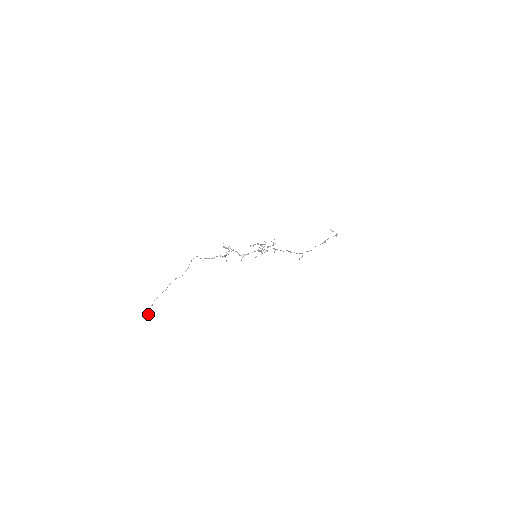
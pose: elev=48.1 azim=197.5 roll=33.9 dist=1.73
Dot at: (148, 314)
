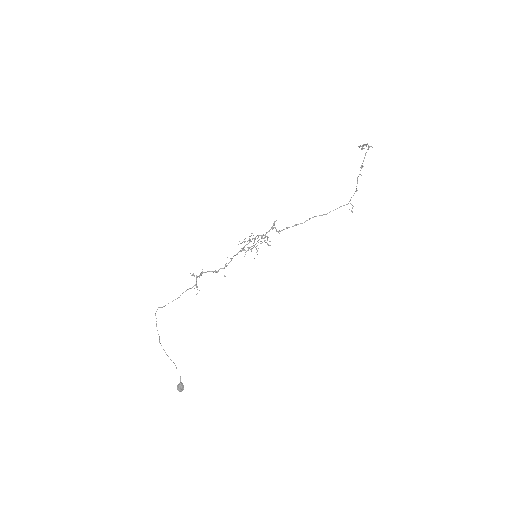
Dot at: (181, 388)
